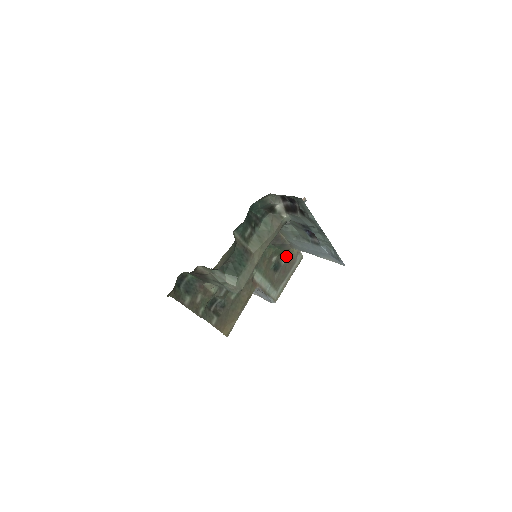
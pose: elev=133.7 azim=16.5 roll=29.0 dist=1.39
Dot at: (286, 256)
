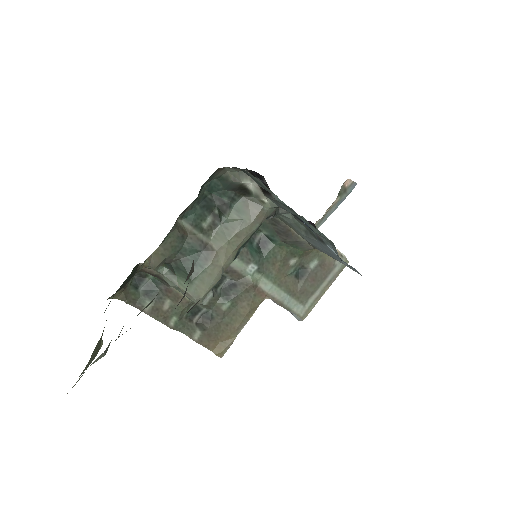
Dot at: (315, 259)
